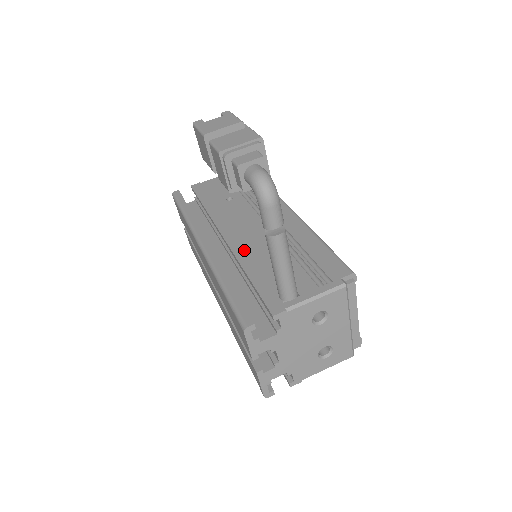
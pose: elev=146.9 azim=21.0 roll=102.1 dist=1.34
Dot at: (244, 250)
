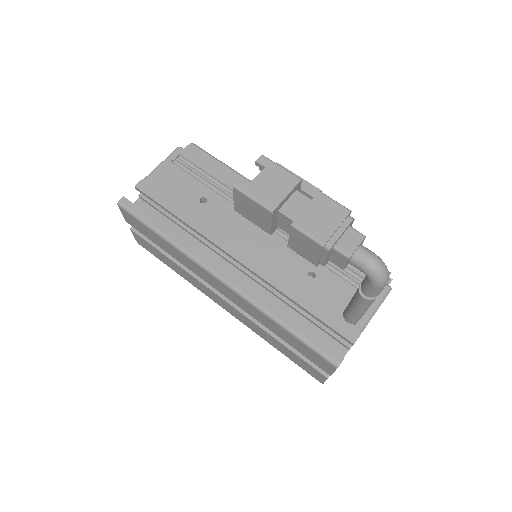
Dot at: (274, 273)
